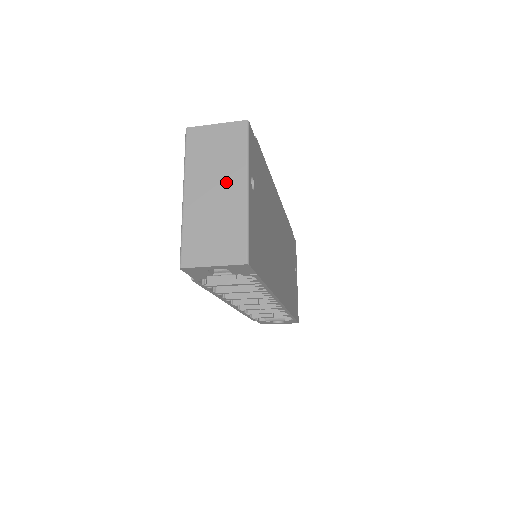
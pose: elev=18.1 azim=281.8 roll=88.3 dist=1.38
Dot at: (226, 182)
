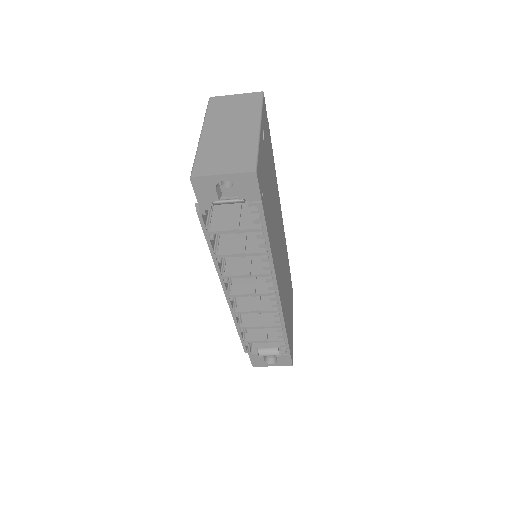
Dot at: (241, 124)
